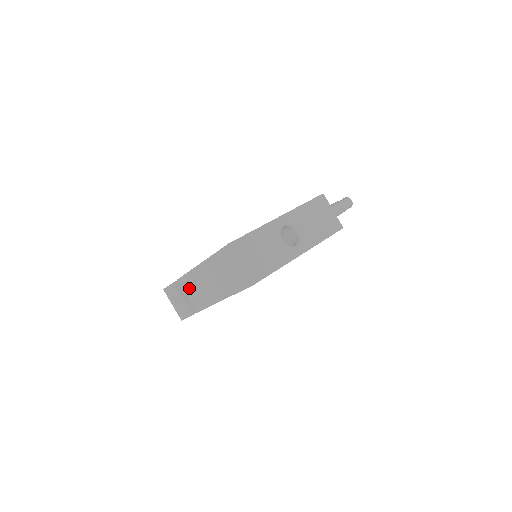
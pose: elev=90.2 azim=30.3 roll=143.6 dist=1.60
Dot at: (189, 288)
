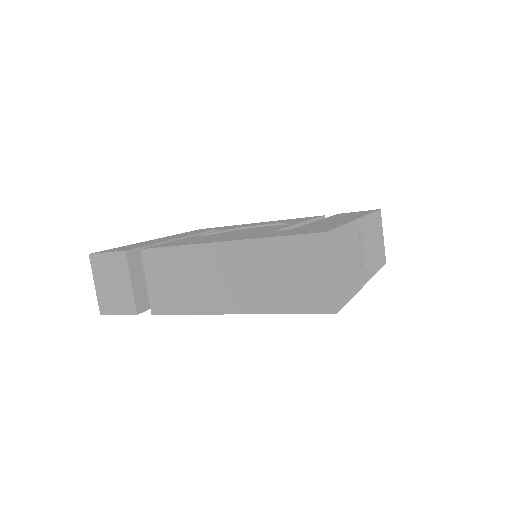
Dot at: (161, 271)
